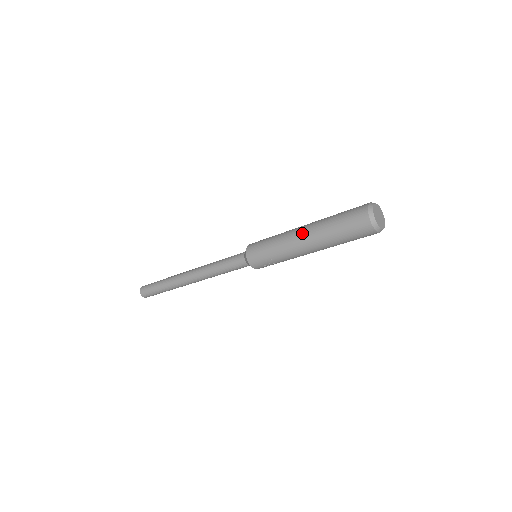
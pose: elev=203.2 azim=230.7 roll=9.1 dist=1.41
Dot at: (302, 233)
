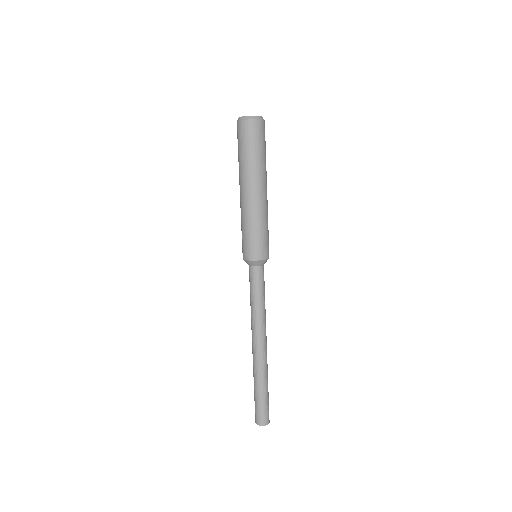
Dot at: occluded
